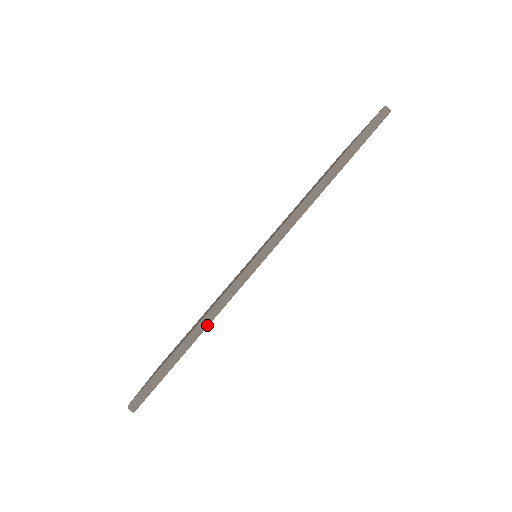
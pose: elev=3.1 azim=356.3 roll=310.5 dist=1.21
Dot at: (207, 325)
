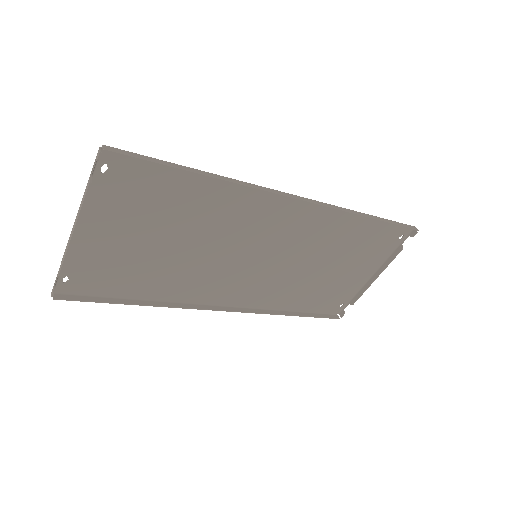
Dot at: (223, 179)
